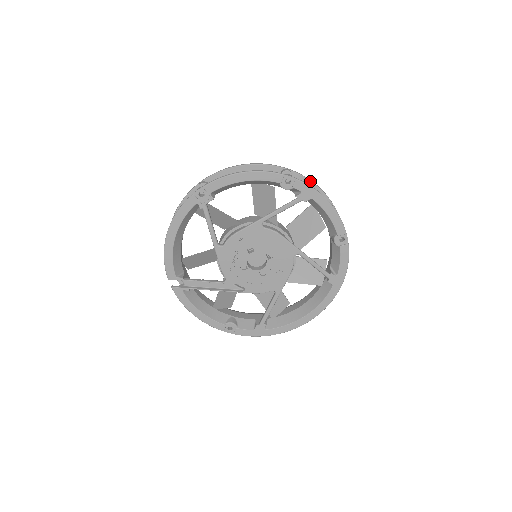
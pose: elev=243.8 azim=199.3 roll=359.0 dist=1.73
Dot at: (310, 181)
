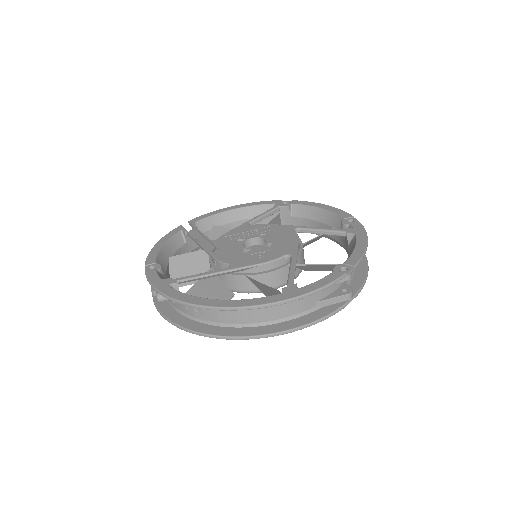
Dot at: (366, 257)
